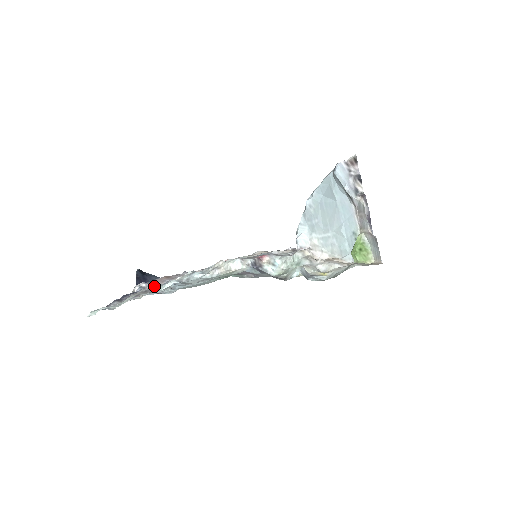
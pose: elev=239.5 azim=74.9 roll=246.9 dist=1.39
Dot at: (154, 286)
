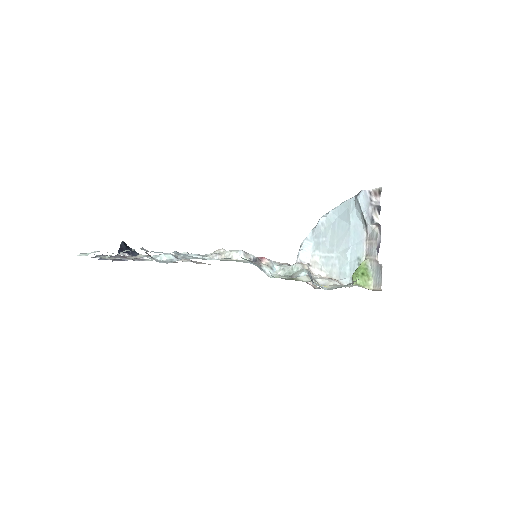
Dot at: (143, 256)
